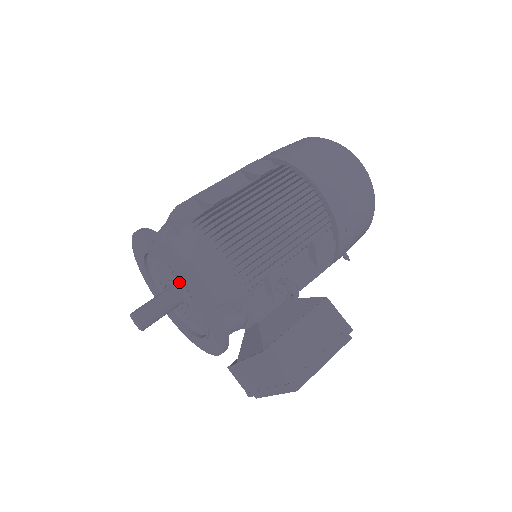
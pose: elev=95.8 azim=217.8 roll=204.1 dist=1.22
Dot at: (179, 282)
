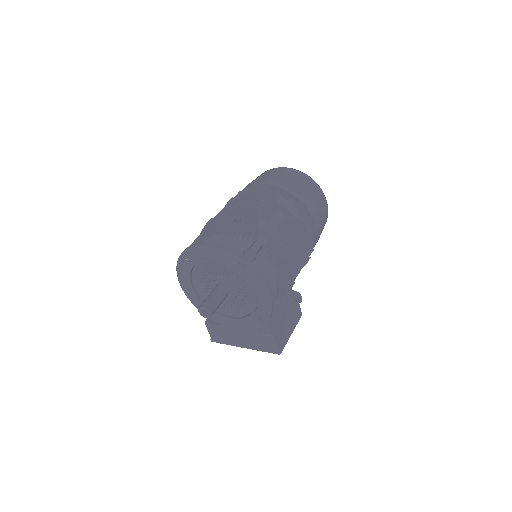
Dot at: (237, 286)
